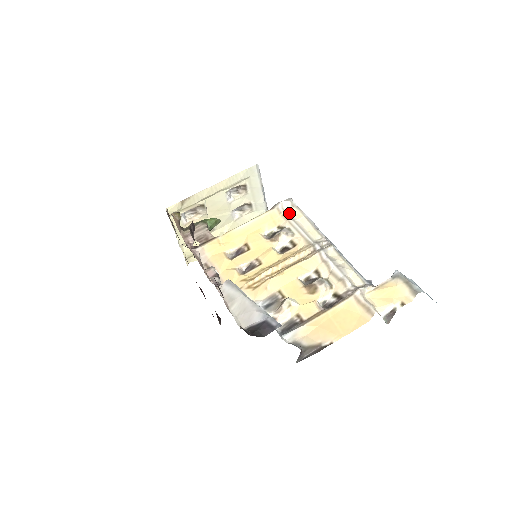
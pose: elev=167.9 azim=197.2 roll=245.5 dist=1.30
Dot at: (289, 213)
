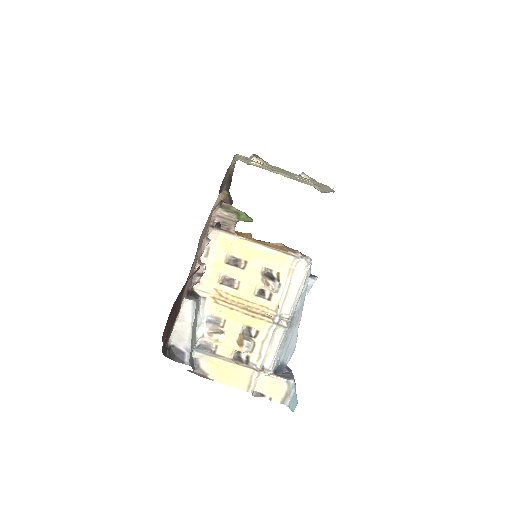
Dot at: (296, 272)
